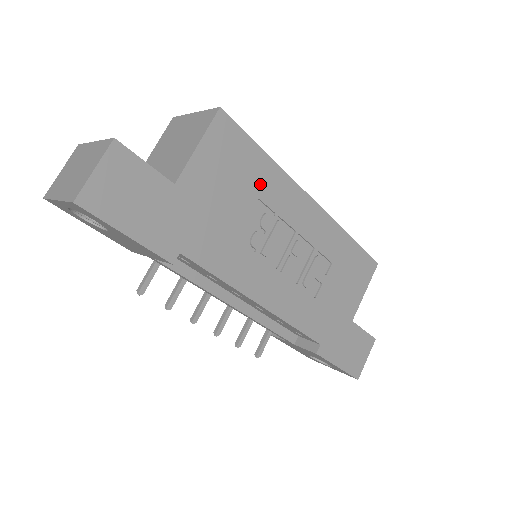
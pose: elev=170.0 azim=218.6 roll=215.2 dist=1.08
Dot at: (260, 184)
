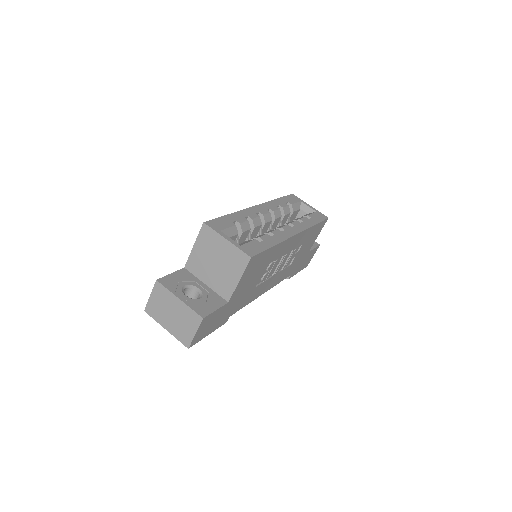
Dot at: (269, 259)
